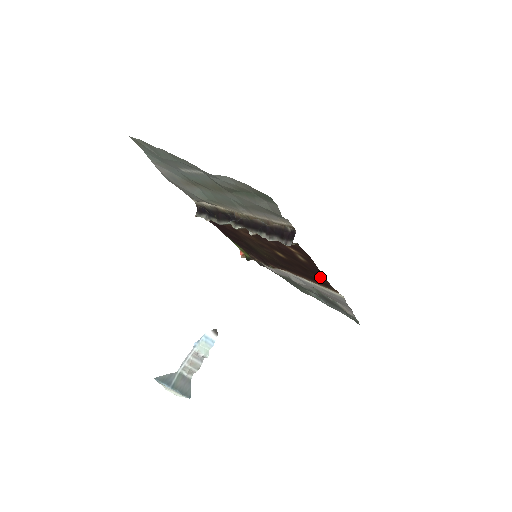
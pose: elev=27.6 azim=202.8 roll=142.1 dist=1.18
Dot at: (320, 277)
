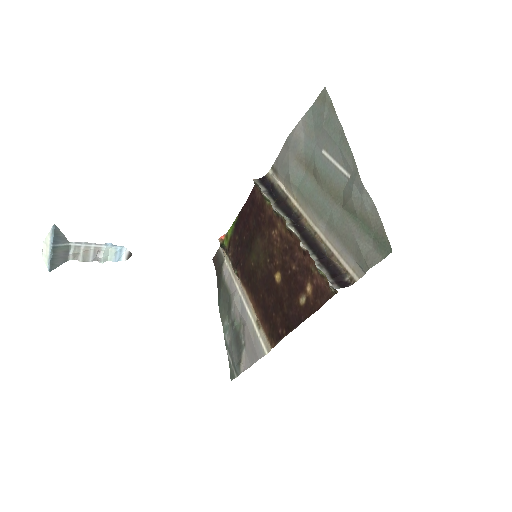
Dot at: (285, 325)
